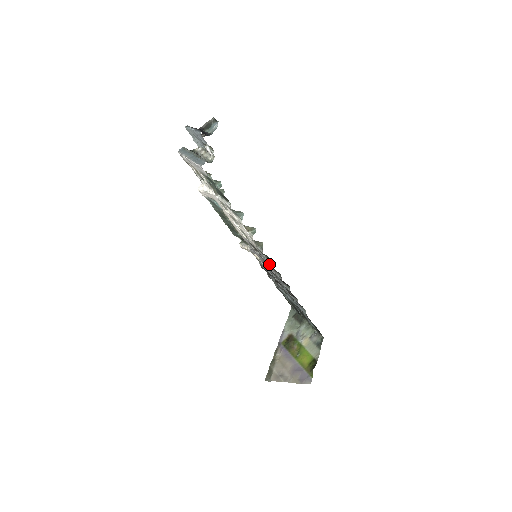
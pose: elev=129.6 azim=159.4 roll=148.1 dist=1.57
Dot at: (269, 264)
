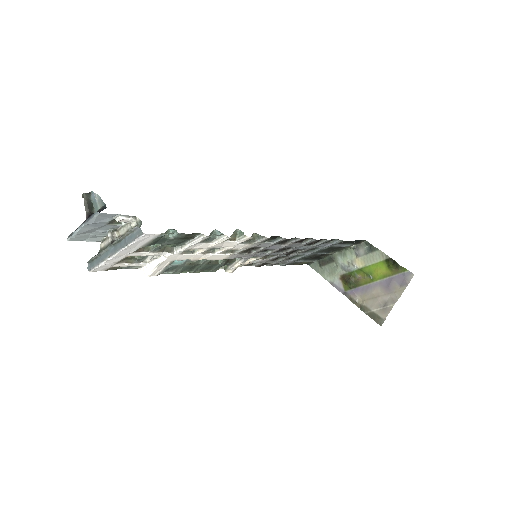
Dot at: (277, 243)
